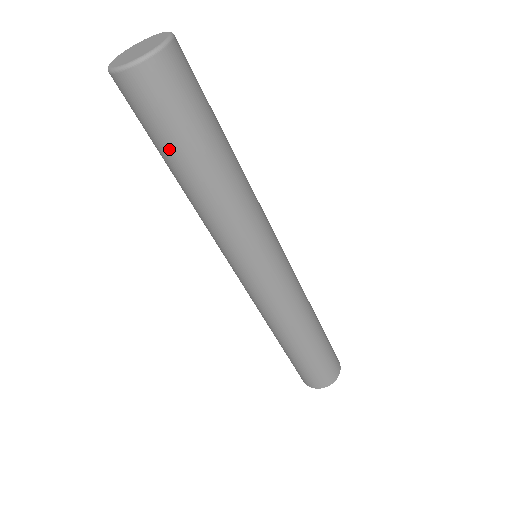
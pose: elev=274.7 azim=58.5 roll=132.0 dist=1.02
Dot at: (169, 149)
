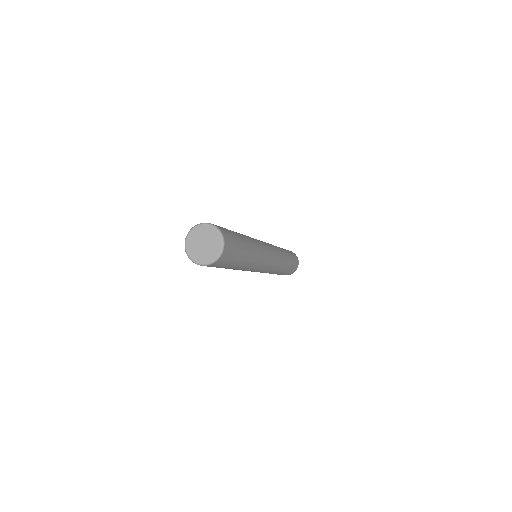
Dot at: (236, 262)
